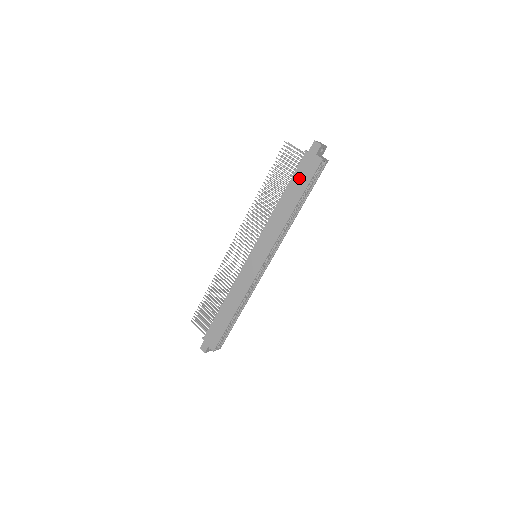
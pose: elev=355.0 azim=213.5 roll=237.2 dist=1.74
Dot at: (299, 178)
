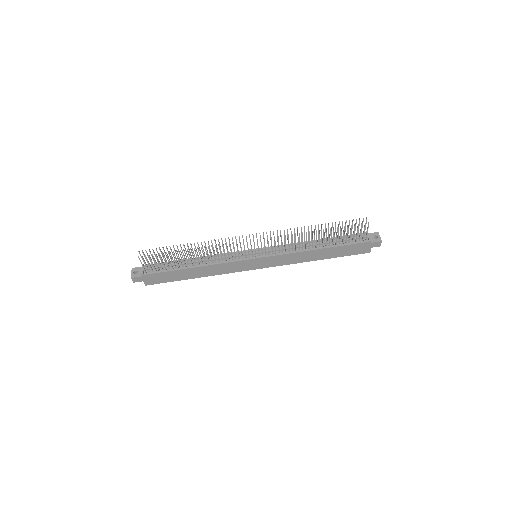
Dot at: (346, 250)
